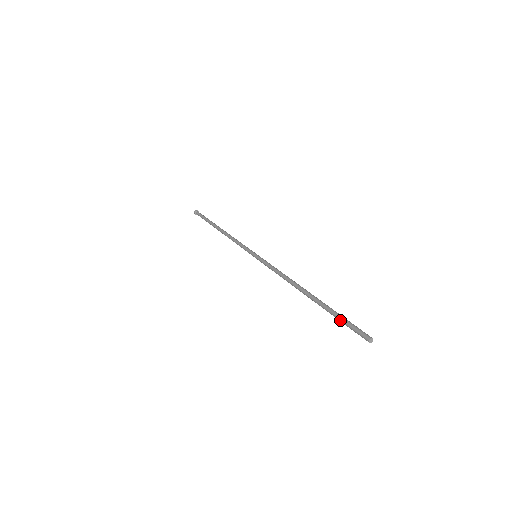
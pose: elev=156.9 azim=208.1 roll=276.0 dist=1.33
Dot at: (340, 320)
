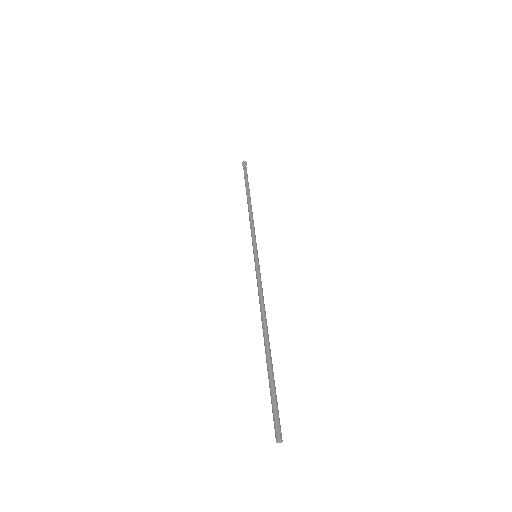
Dot at: occluded
